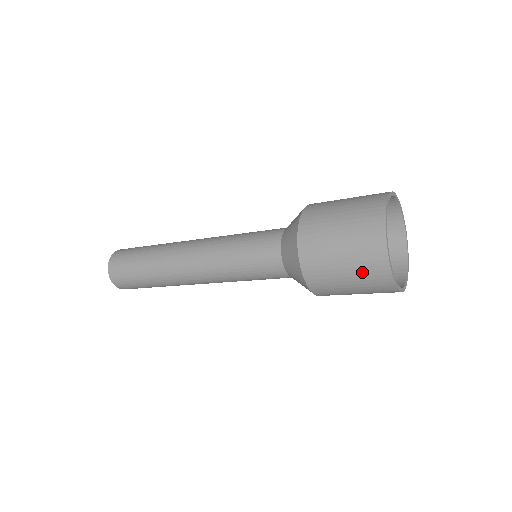
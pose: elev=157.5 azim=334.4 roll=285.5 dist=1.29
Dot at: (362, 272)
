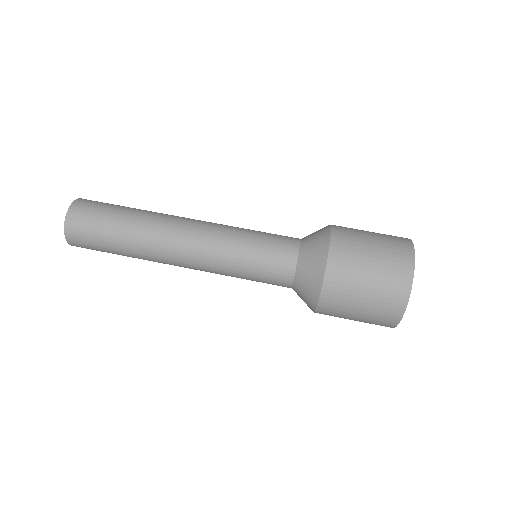
Dot at: (371, 322)
